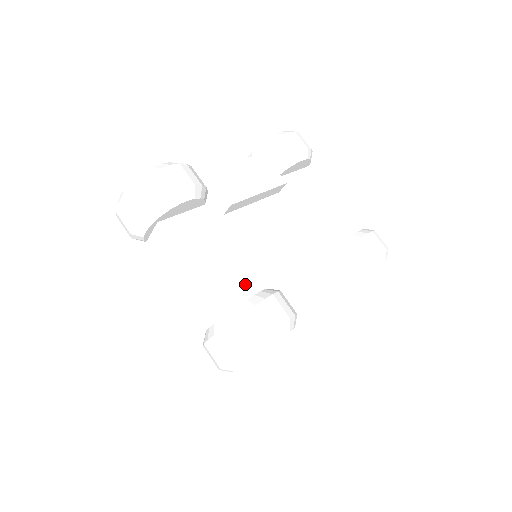
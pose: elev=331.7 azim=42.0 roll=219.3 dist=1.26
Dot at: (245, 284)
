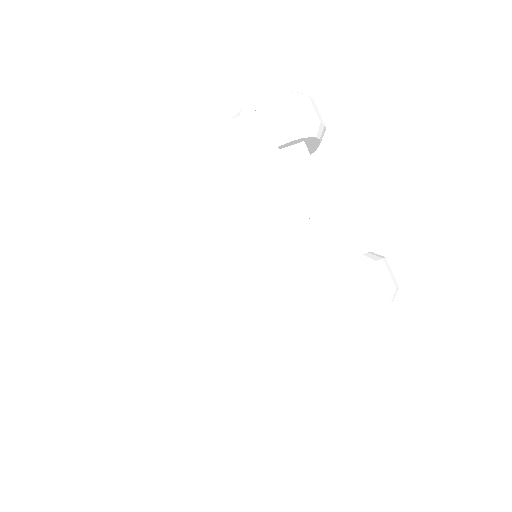
Dot at: occluded
